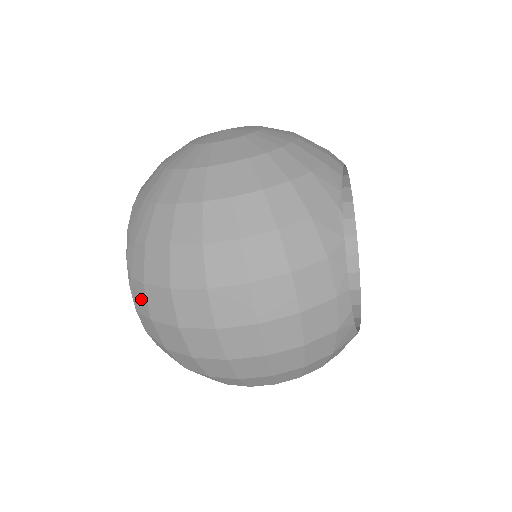
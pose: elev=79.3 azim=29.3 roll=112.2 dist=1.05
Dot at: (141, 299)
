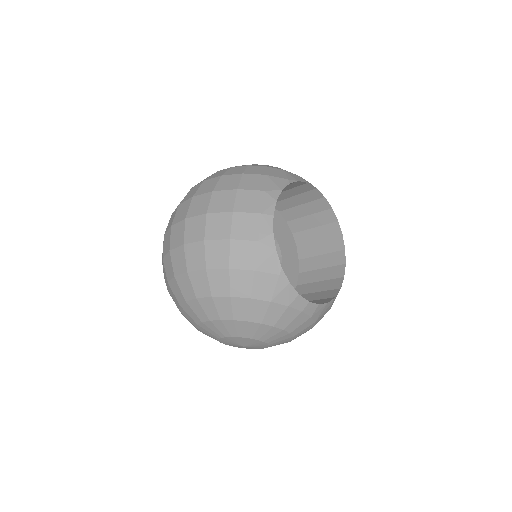
Dot at: occluded
